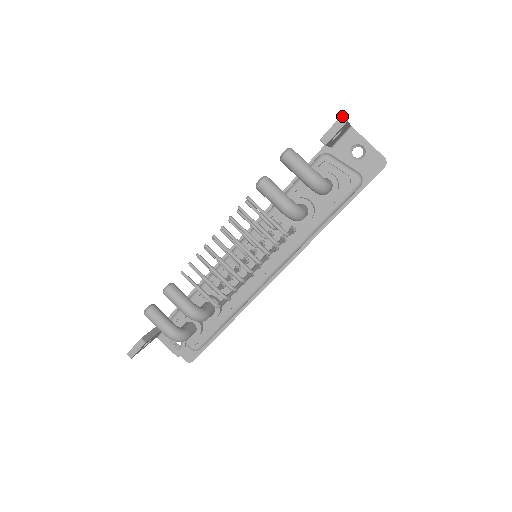
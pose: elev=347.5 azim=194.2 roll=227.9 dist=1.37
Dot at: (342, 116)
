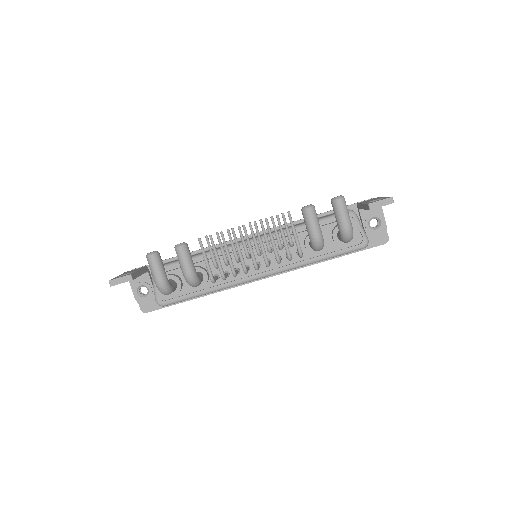
Dot at: occluded
